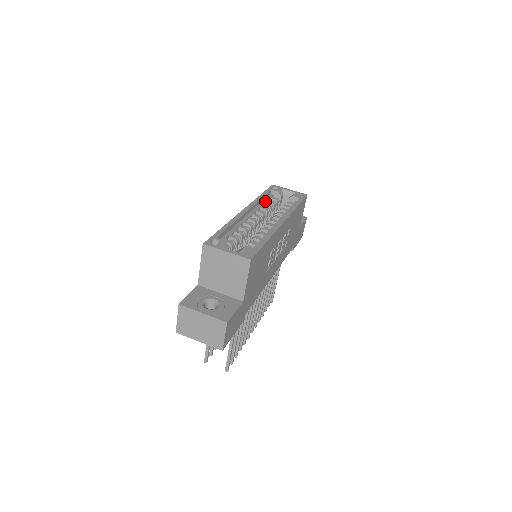
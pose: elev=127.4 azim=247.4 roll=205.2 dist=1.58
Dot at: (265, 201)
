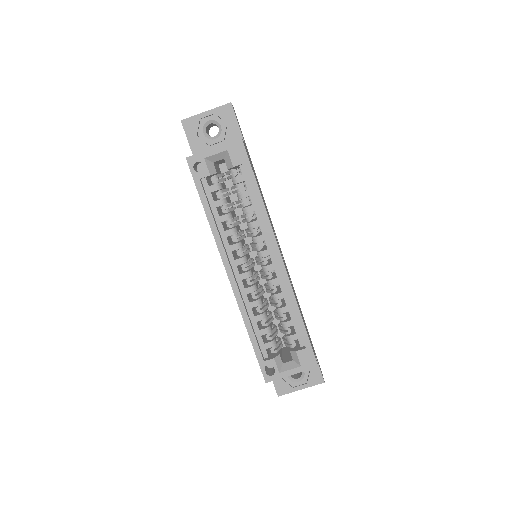
Dot at: (216, 212)
